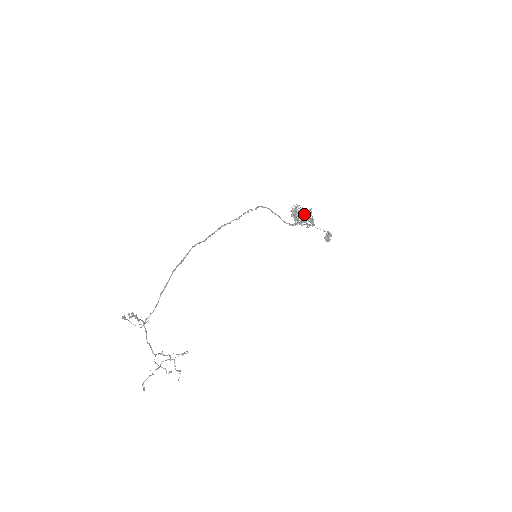
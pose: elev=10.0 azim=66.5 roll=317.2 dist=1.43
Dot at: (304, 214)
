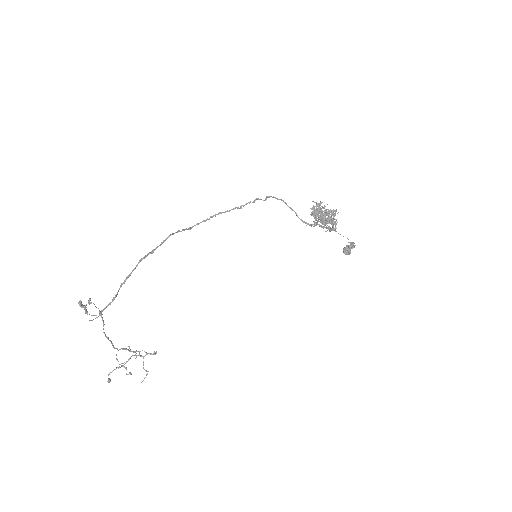
Dot at: (326, 214)
